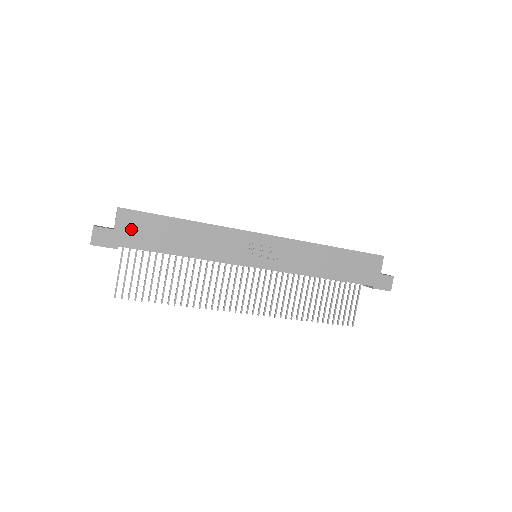
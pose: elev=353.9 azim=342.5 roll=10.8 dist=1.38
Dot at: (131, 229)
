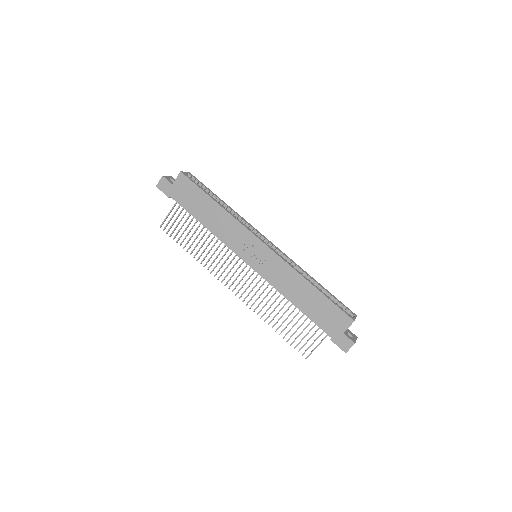
Dot at: (182, 189)
